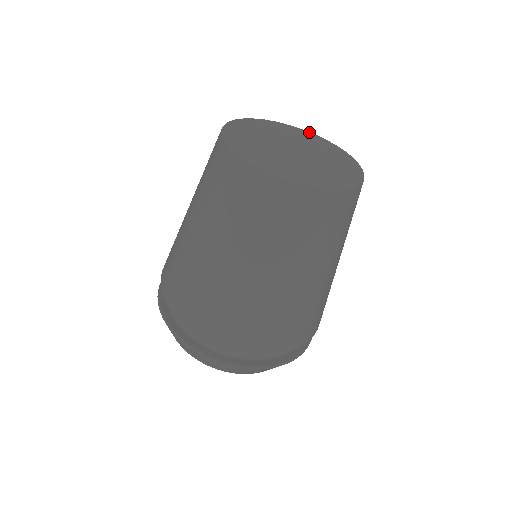
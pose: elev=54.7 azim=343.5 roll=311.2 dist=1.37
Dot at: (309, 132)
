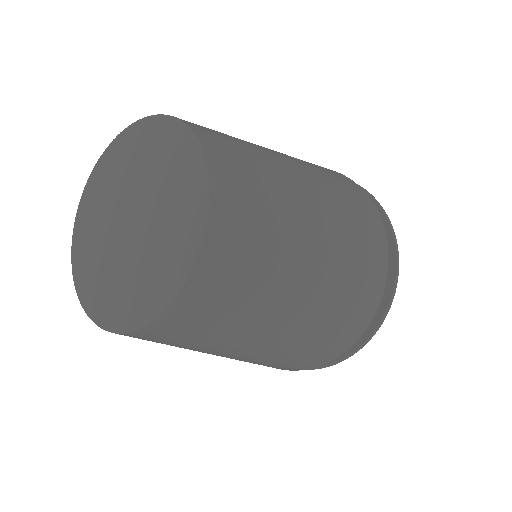
Dot at: (172, 121)
